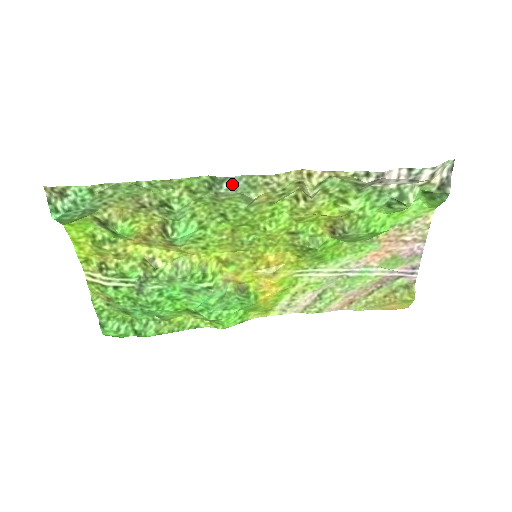
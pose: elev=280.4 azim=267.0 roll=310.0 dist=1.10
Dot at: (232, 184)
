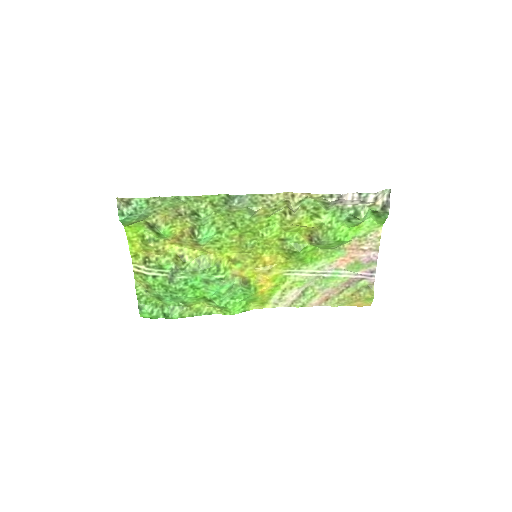
Dot at: (241, 200)
